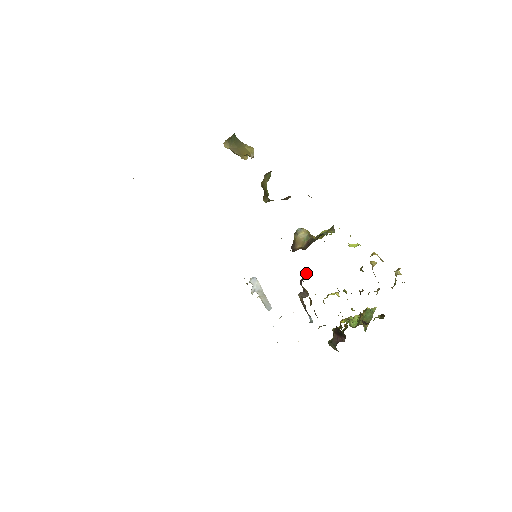
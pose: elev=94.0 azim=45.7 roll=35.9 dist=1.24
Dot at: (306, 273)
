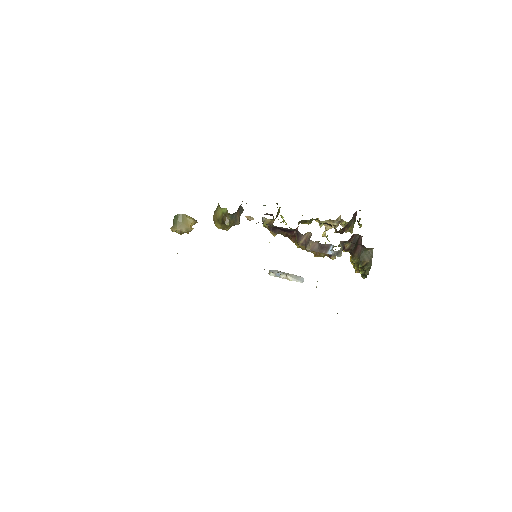
Dot at: (296, 243)
